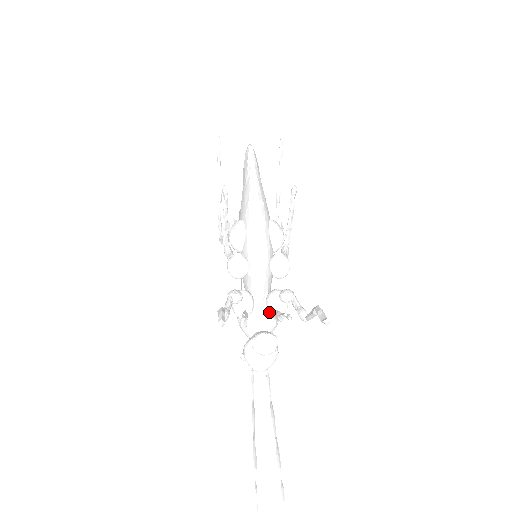
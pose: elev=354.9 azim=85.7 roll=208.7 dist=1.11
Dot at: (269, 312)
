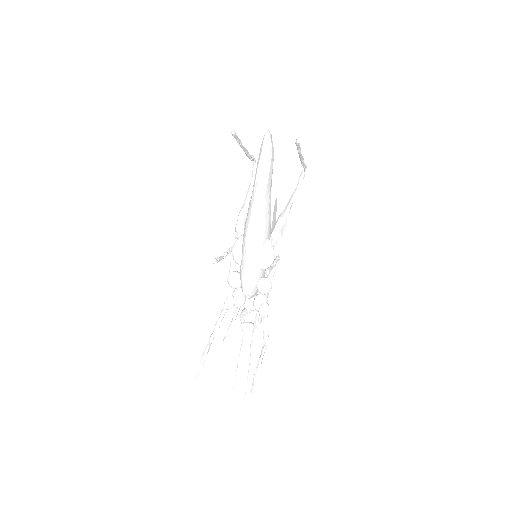
Dot at: occluded
